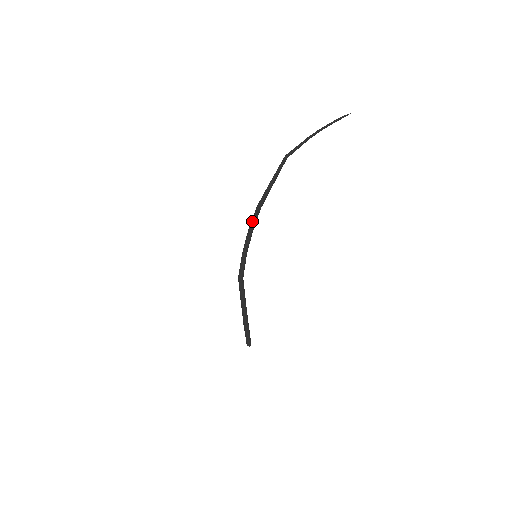
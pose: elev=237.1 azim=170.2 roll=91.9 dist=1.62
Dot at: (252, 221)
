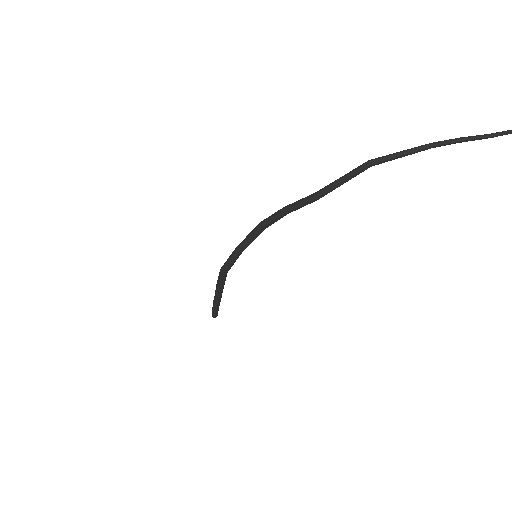
Dot at: (266, 223)
